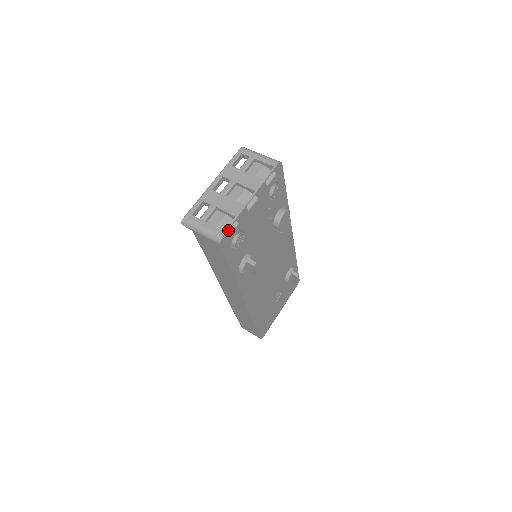
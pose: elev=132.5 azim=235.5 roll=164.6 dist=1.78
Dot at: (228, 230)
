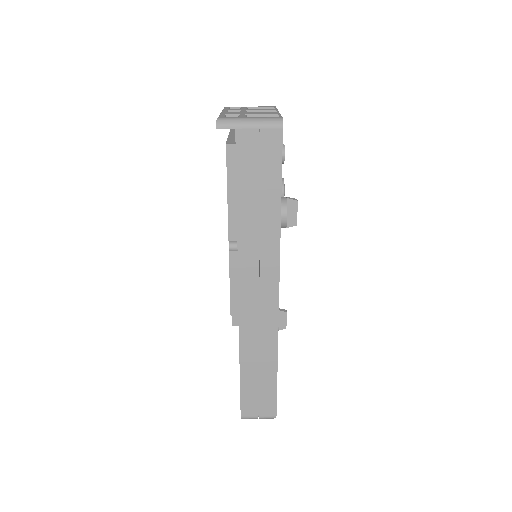
Dot at: occluded
